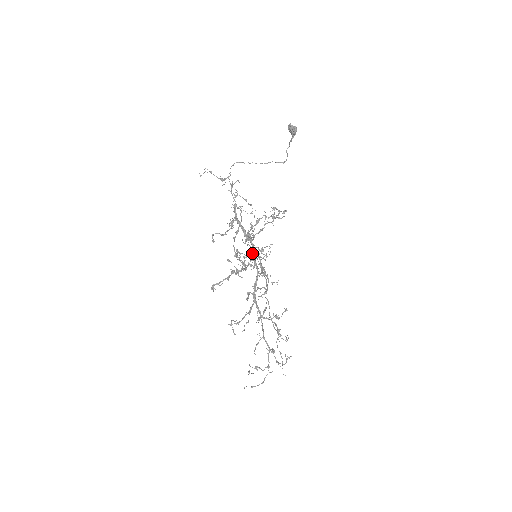
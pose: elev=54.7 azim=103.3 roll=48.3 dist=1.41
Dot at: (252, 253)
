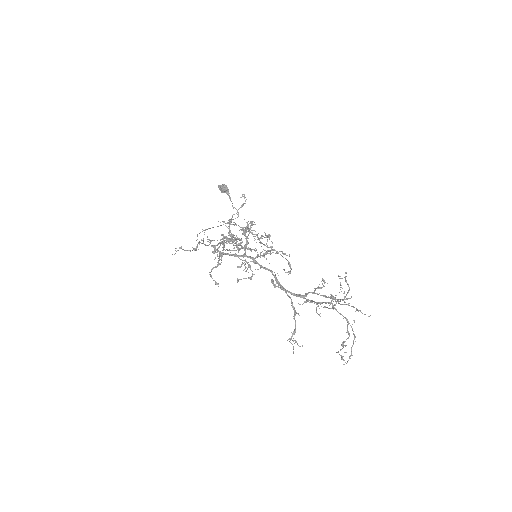
Dot at: (253, 261)
